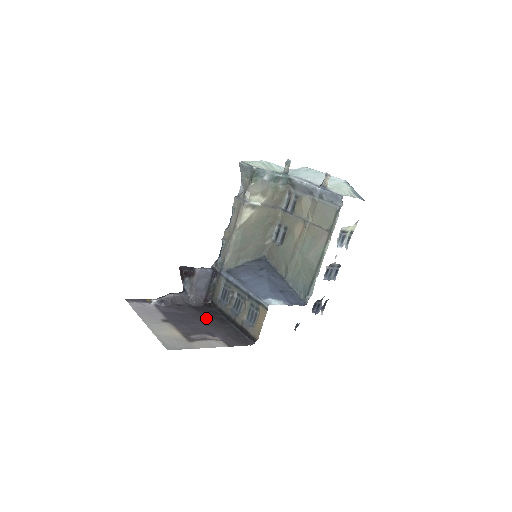
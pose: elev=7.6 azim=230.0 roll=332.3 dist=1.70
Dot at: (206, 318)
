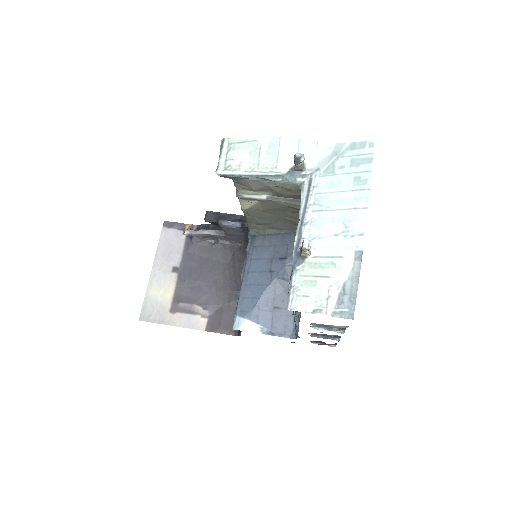
Dot at: (226, 272)
